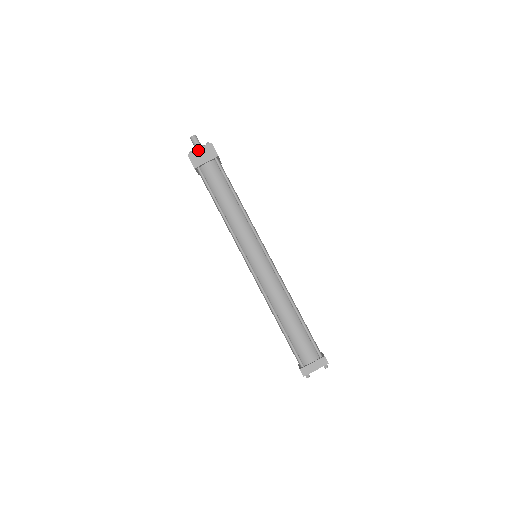
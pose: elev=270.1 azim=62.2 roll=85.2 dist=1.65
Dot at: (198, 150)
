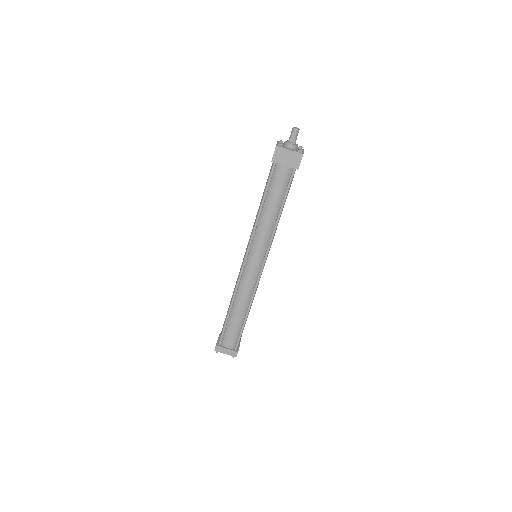
Dot at: (288, 150)
